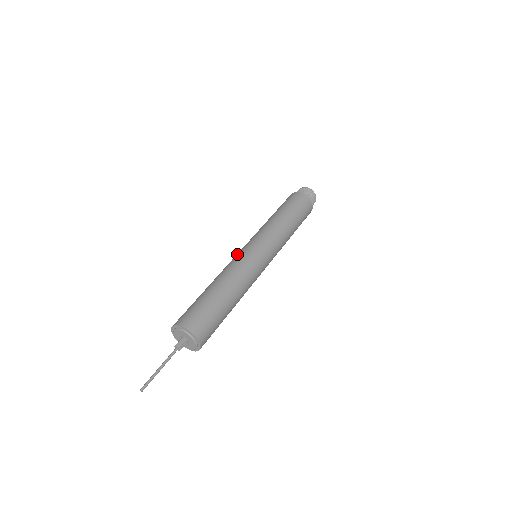
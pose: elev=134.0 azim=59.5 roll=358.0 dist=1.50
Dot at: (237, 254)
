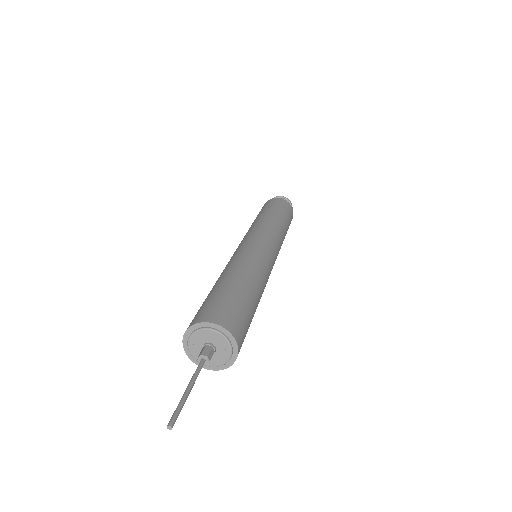
Dot at: (237, 249)
